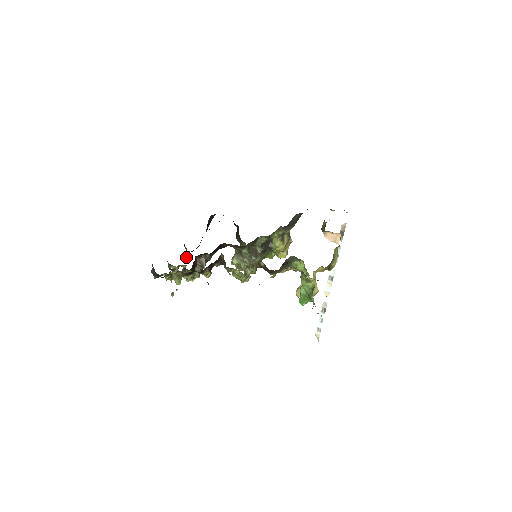
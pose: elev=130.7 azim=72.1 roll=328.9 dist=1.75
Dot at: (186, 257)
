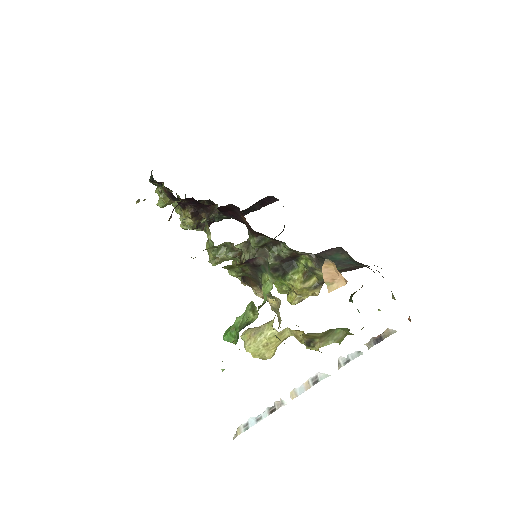
Dot at: occluded
